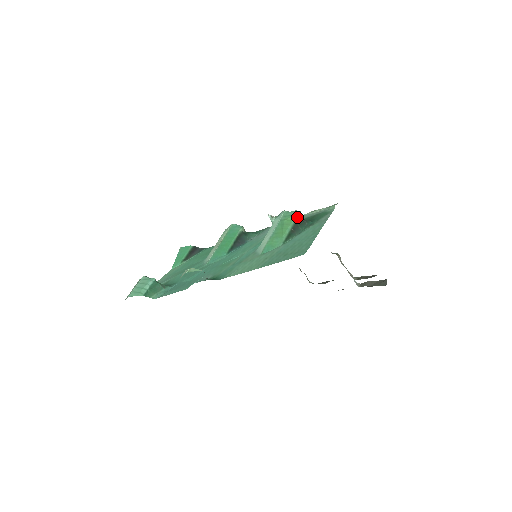
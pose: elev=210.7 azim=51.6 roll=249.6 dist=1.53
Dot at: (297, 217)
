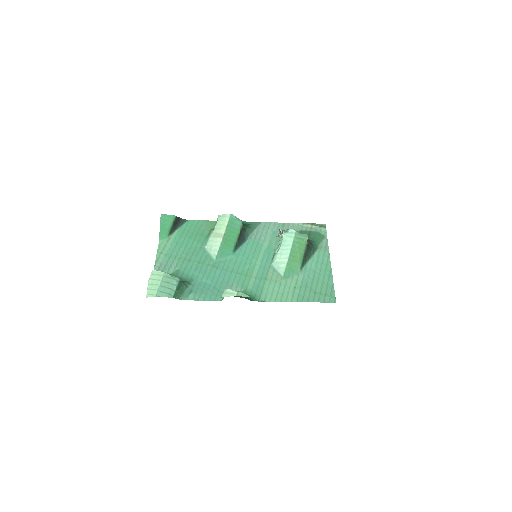
Dot at: (307, 242)
